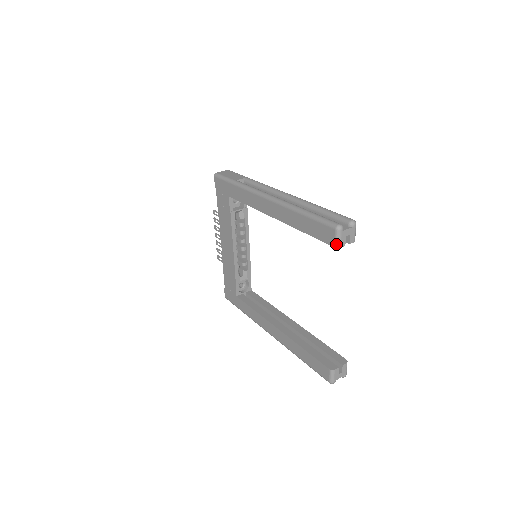
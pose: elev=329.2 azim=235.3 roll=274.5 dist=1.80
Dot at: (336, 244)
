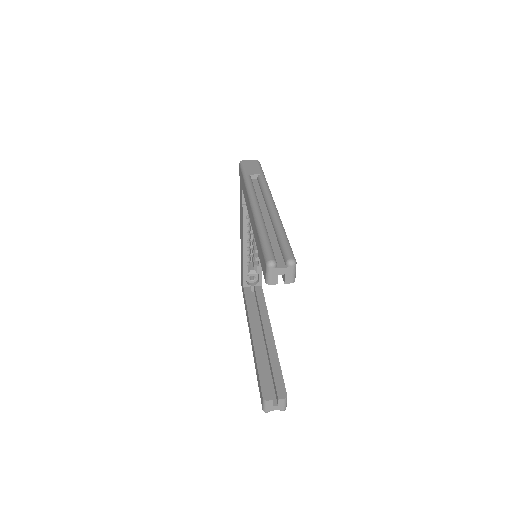
Dot at: (266, 280)
